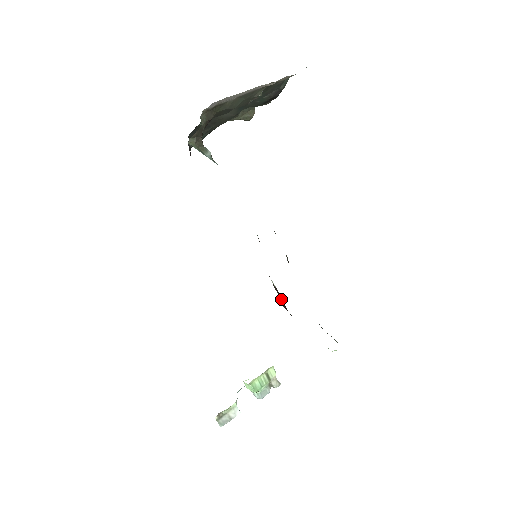
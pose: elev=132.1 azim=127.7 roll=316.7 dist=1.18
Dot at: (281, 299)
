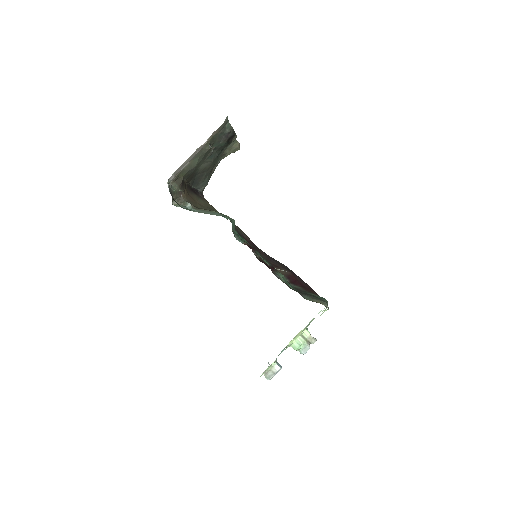
Dot at: (290, 279)
